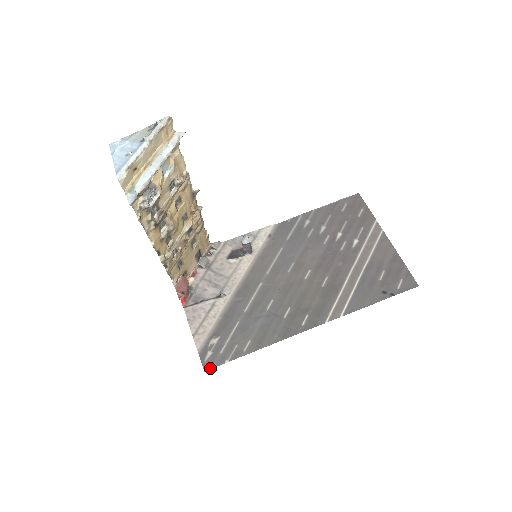
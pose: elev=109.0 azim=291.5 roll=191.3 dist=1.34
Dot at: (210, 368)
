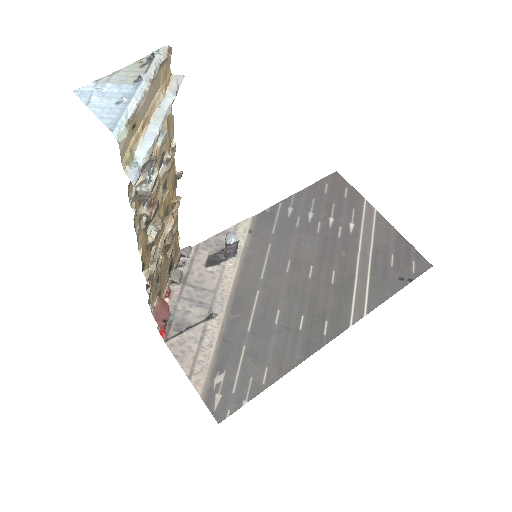
Dot at: (225, 417)
